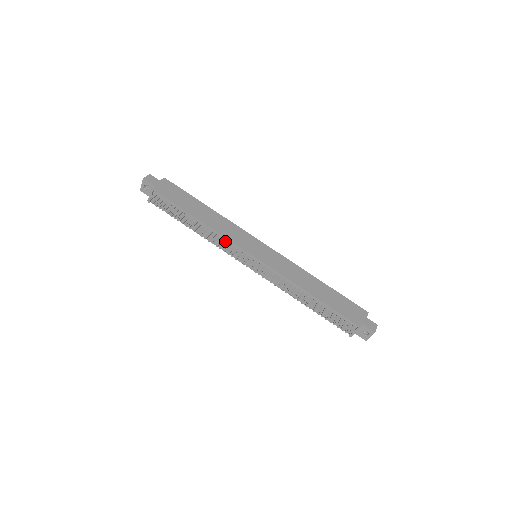
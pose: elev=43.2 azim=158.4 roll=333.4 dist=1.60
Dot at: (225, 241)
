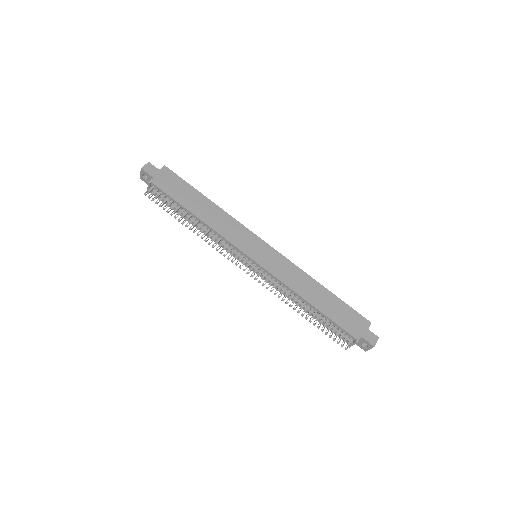
Dot at: (223, 241)
